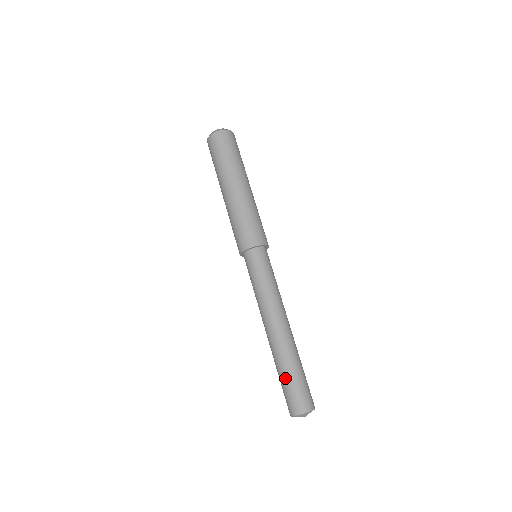
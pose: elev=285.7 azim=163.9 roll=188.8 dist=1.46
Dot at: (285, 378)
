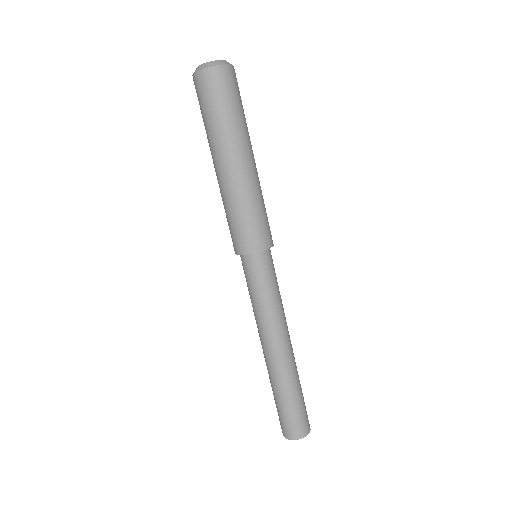
Dot at: (294, 402)
